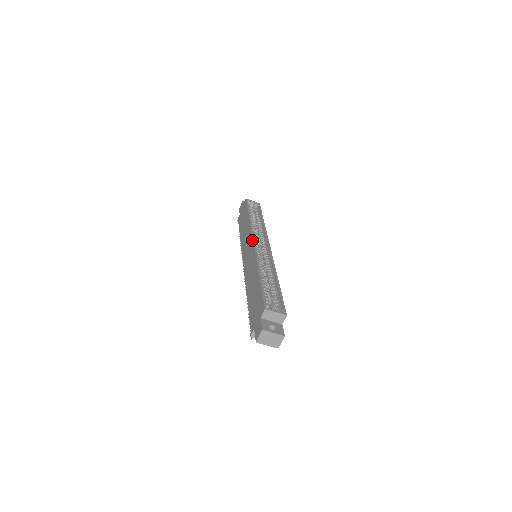
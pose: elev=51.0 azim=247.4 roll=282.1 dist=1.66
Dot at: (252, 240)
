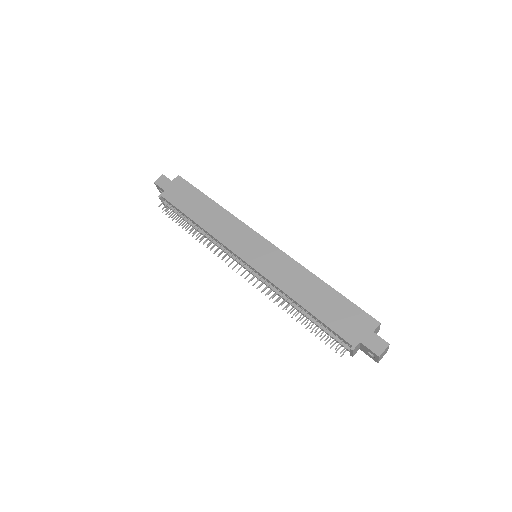
Dot at: (263, 238)
